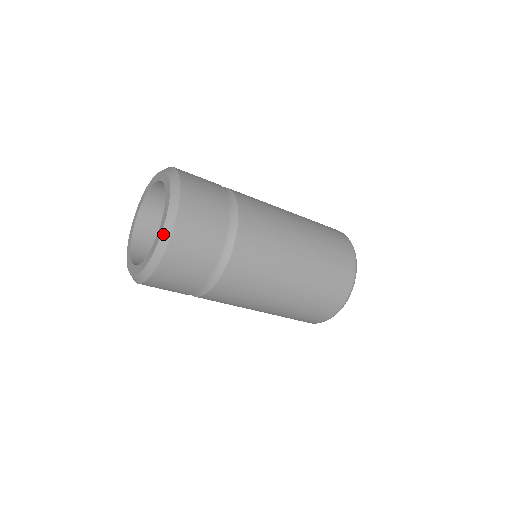
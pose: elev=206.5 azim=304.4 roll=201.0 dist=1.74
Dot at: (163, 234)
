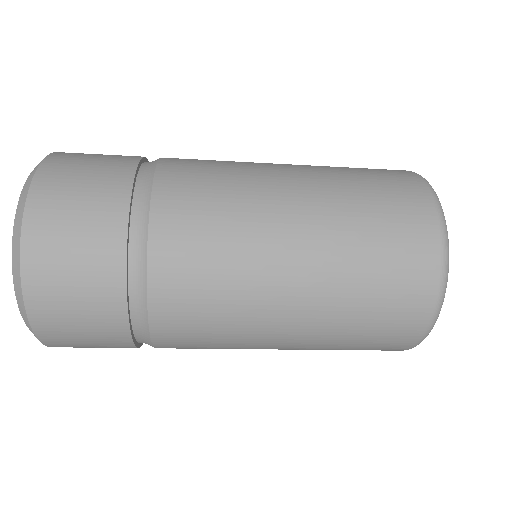
Dot at: (25, 323)
